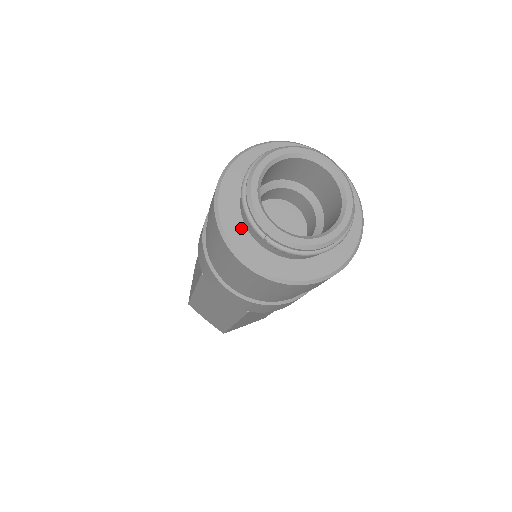
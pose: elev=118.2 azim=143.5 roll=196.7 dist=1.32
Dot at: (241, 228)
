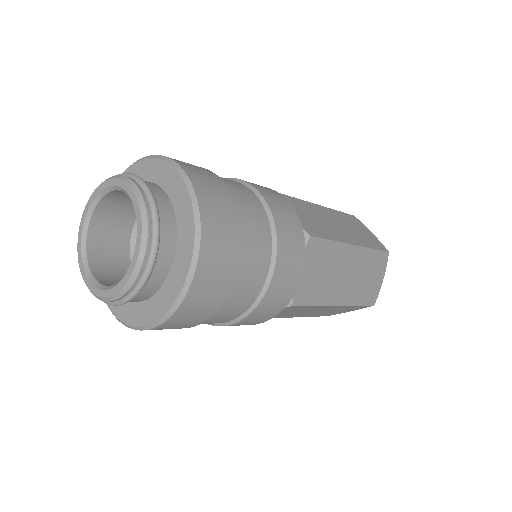
Dot at: (128, 306)
